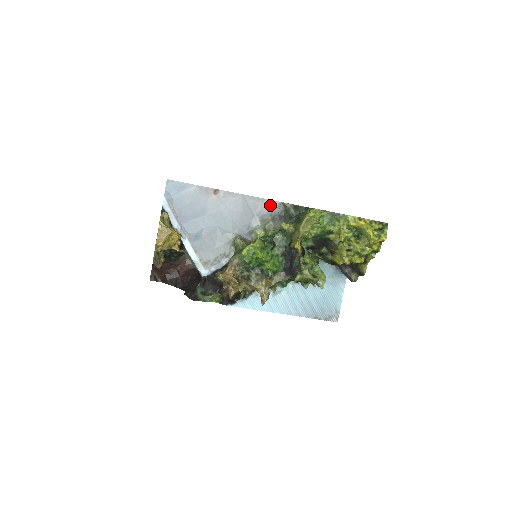
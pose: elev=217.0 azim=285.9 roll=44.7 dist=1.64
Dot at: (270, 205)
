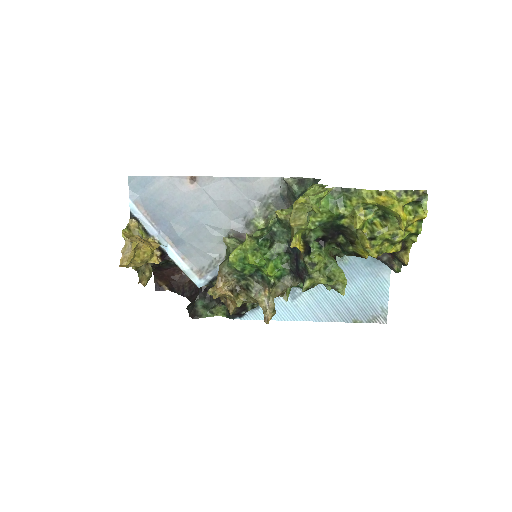
Dot at: (267, 184)
